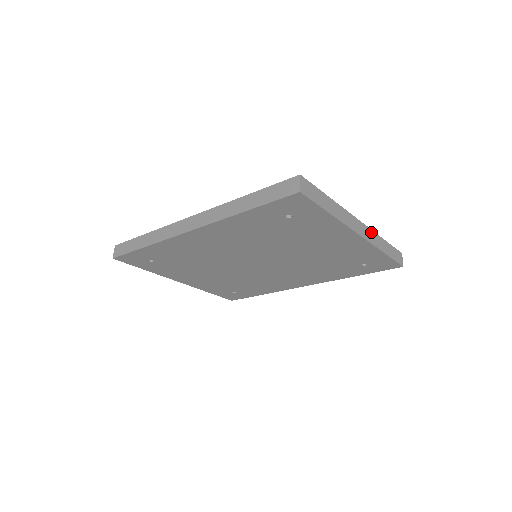
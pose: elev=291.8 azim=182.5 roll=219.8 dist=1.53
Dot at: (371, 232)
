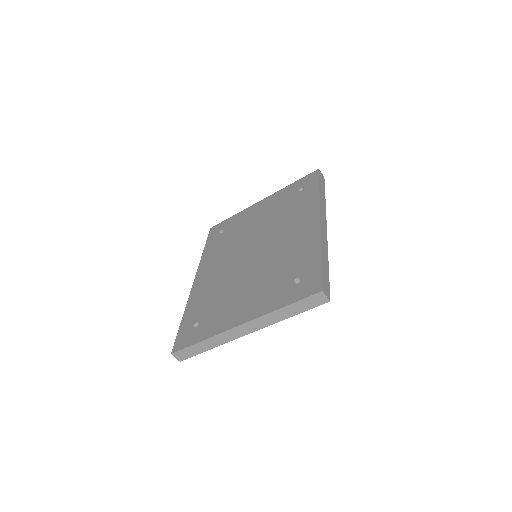
Dot at: (260, 319)
